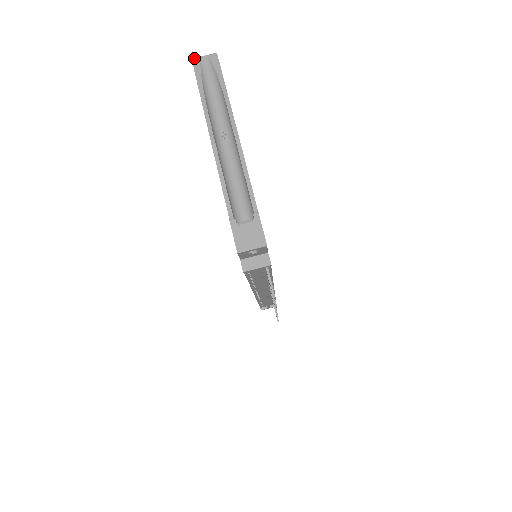
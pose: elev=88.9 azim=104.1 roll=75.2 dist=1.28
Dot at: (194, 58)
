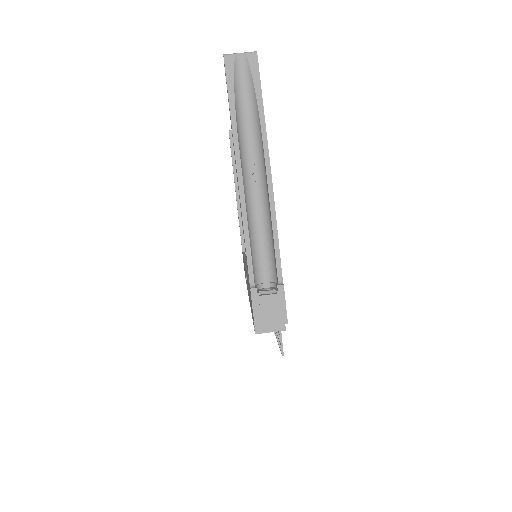
Dot at: (227, 54)
